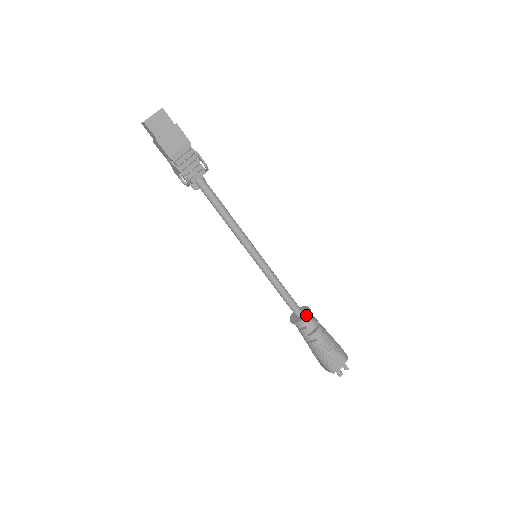
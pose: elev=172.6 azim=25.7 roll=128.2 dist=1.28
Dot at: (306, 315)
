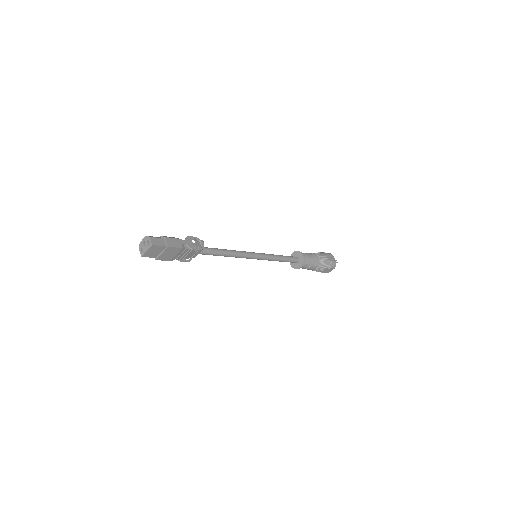
Dot at: (300, 266)
